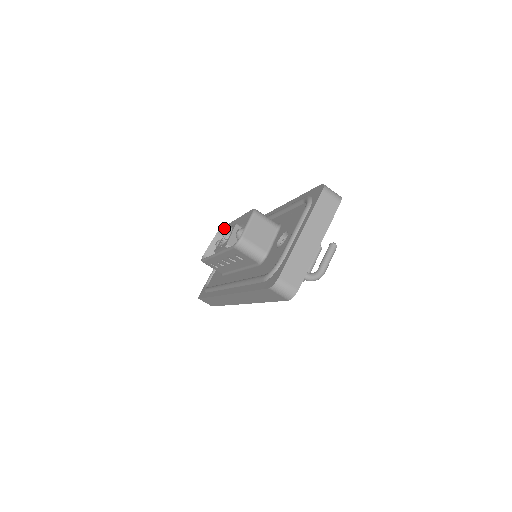
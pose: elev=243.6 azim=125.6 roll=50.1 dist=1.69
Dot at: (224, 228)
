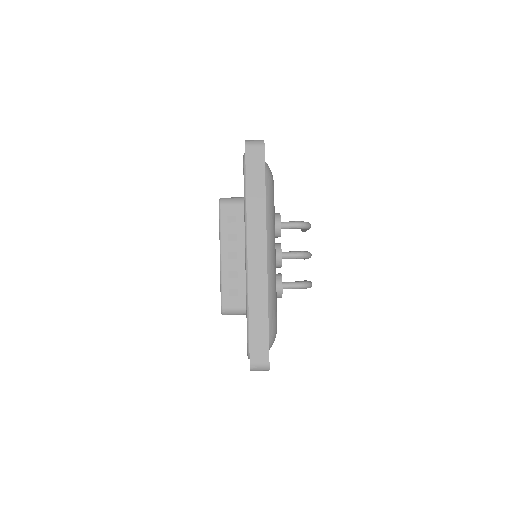
Dot at: occluded
